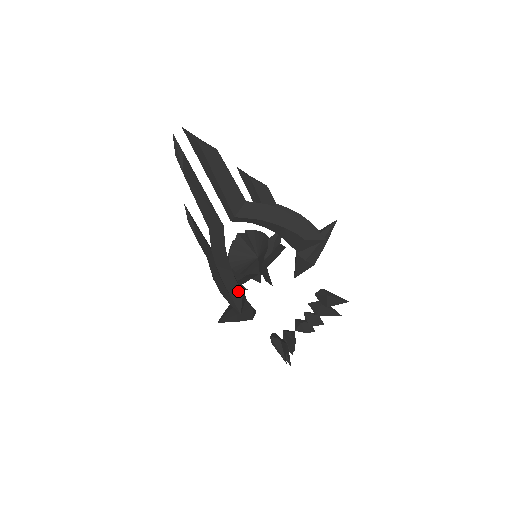
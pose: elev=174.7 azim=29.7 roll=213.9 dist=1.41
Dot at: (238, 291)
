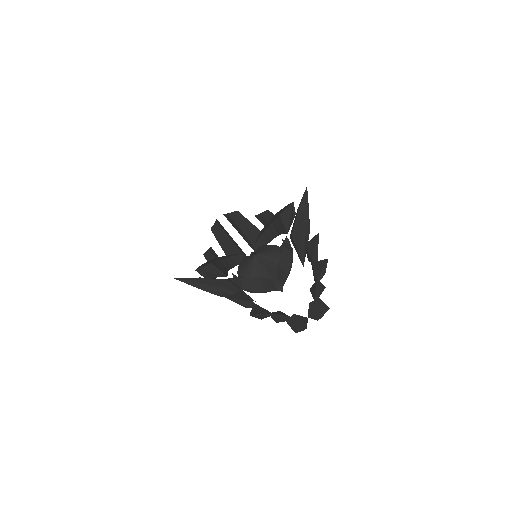
Dot at: (208, 263)
